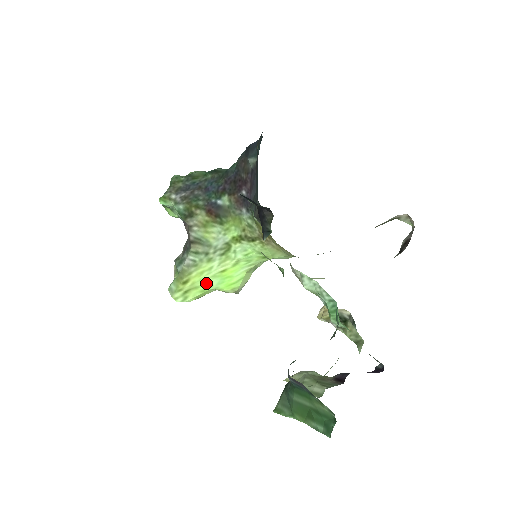
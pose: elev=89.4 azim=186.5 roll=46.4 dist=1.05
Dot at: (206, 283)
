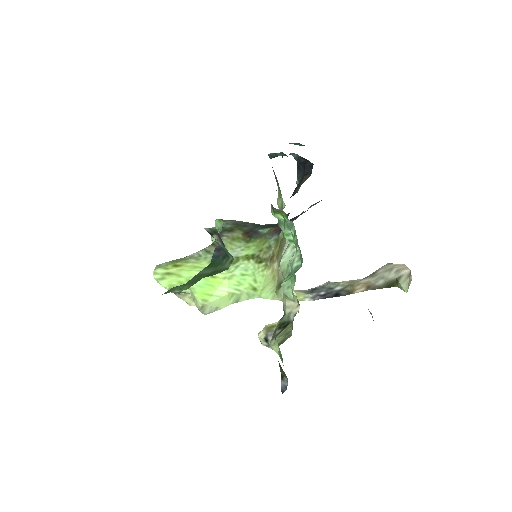
Dot at: (190, 278)
